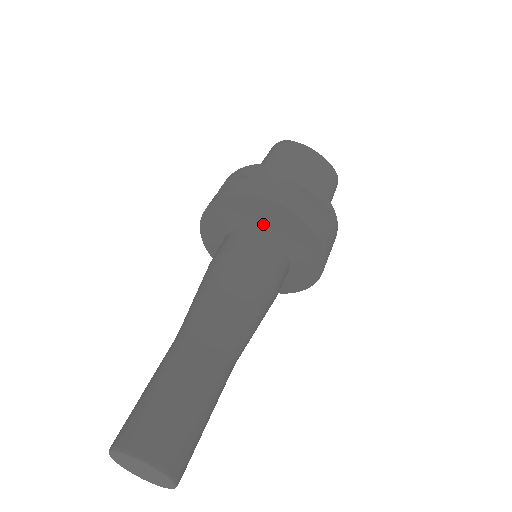
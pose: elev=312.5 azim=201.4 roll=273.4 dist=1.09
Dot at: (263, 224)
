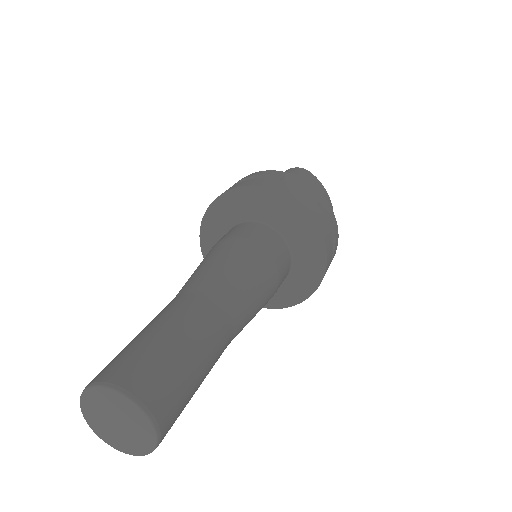
Dot at: (284, 227)
